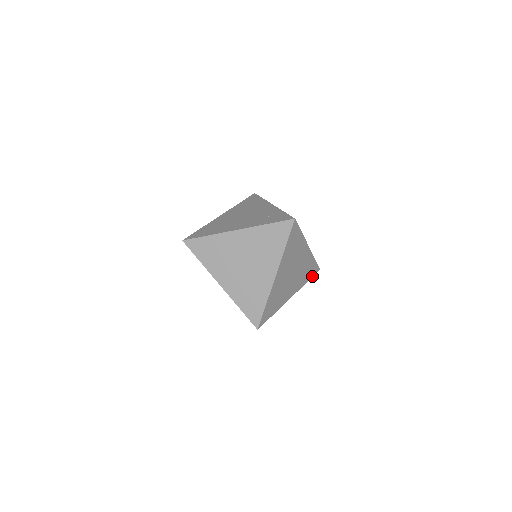
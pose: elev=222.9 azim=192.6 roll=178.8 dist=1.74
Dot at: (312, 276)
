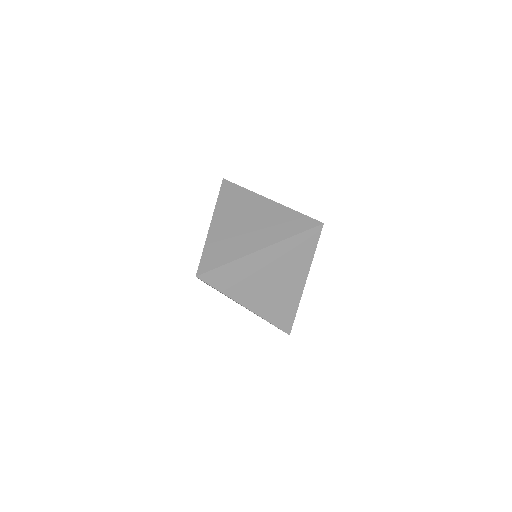
Dot at: (279, 327)
